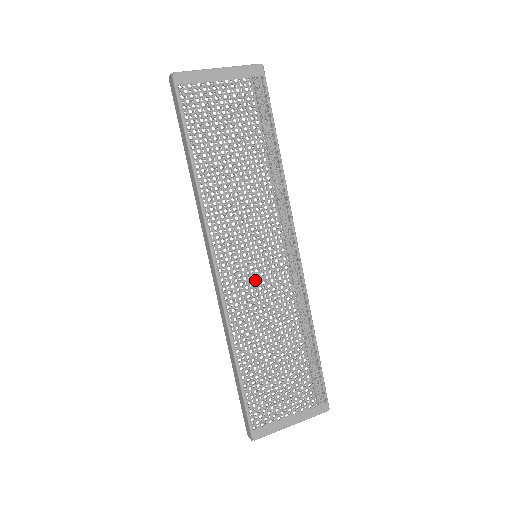
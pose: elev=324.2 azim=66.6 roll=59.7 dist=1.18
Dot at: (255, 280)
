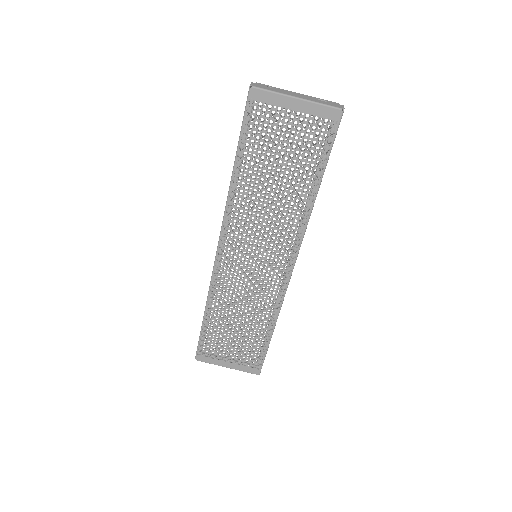
Dot at: (245, 272)
